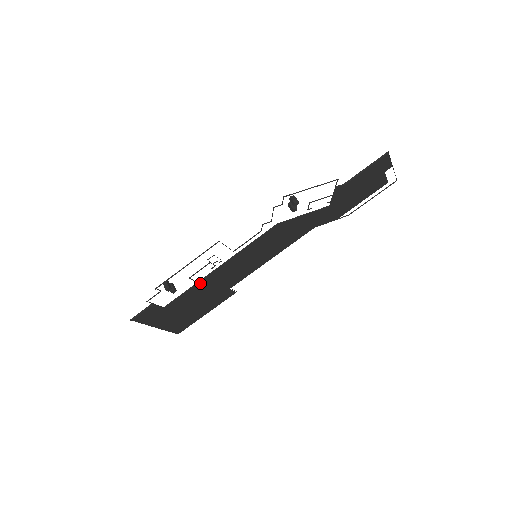
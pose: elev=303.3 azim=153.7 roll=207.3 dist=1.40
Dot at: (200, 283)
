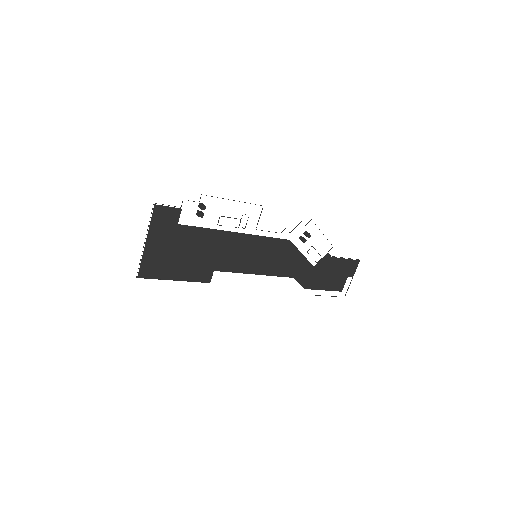
Dot at: (216, 233)
